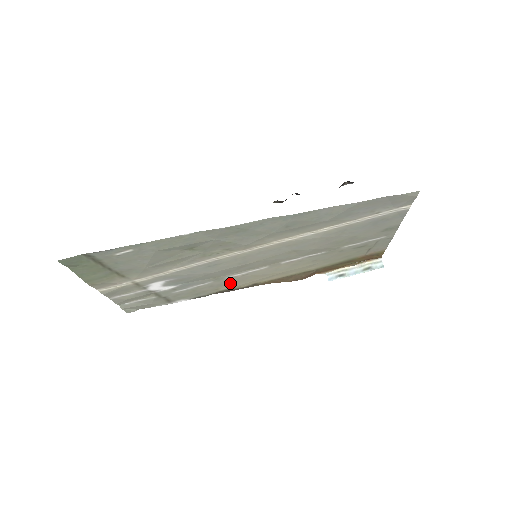
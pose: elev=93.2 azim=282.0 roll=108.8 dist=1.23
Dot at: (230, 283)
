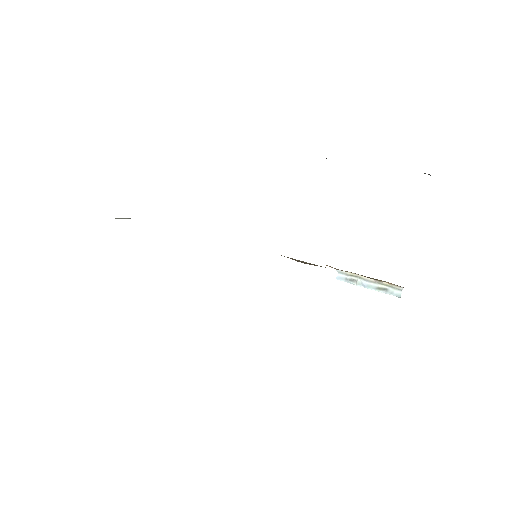
Dot at: occluded
